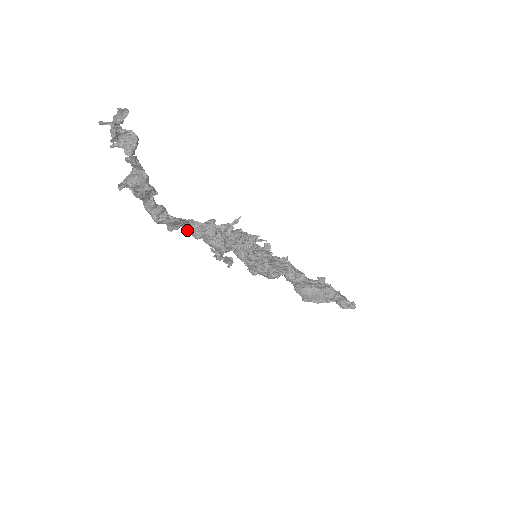
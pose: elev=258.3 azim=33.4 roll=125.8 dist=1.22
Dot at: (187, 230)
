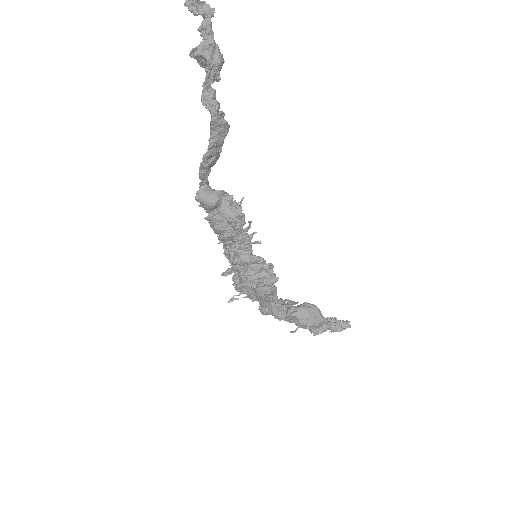
Dot at: (201, 196)
